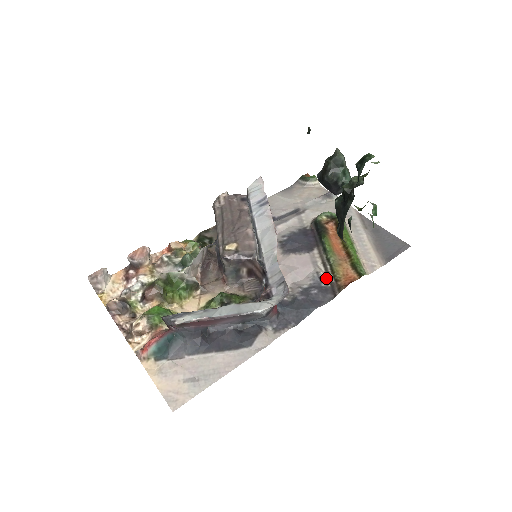
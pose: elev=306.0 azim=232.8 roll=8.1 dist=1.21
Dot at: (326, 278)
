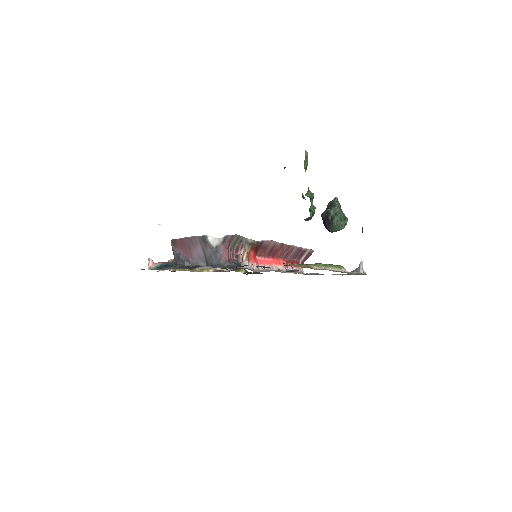
Dot at: occluded
